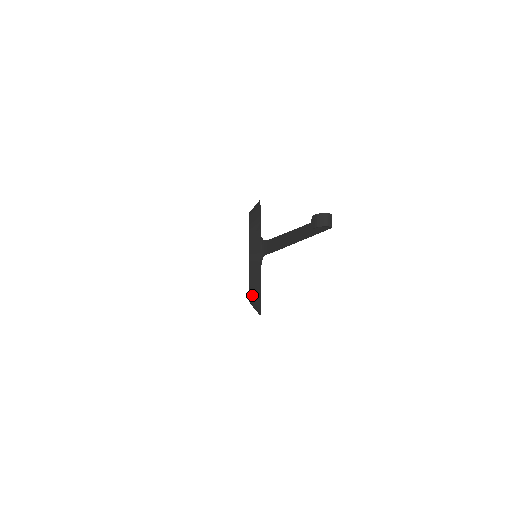
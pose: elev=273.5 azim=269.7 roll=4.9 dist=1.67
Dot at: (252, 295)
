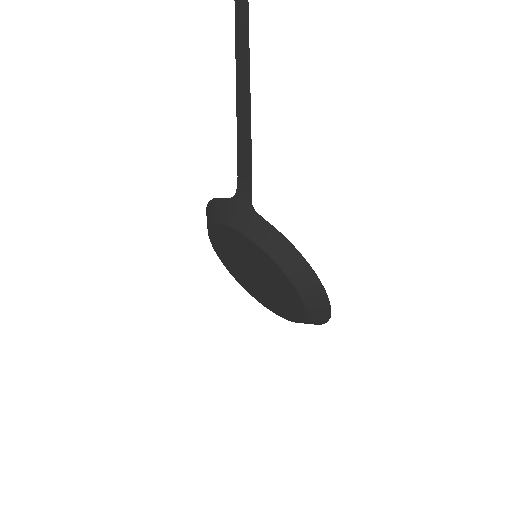
Dot at: (290, 270)
